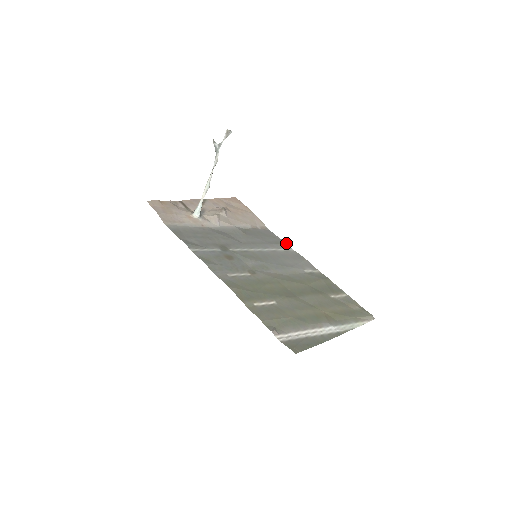
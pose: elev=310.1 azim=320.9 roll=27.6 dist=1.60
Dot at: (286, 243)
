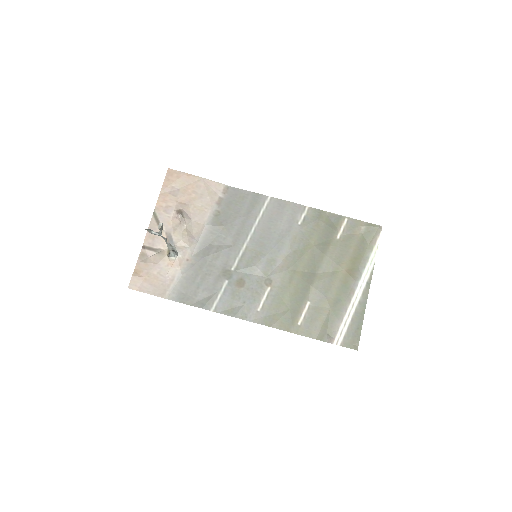
Dot at: (258, 194)
